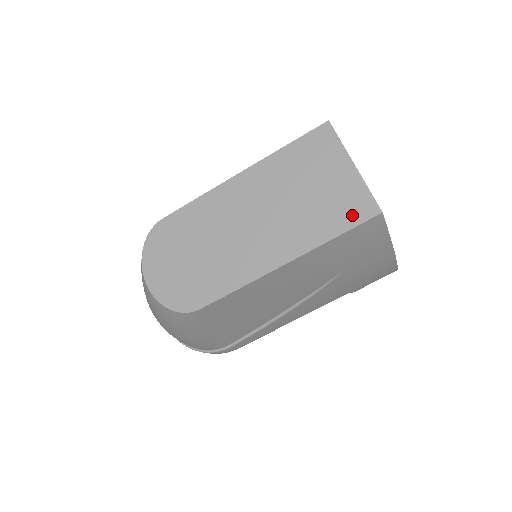
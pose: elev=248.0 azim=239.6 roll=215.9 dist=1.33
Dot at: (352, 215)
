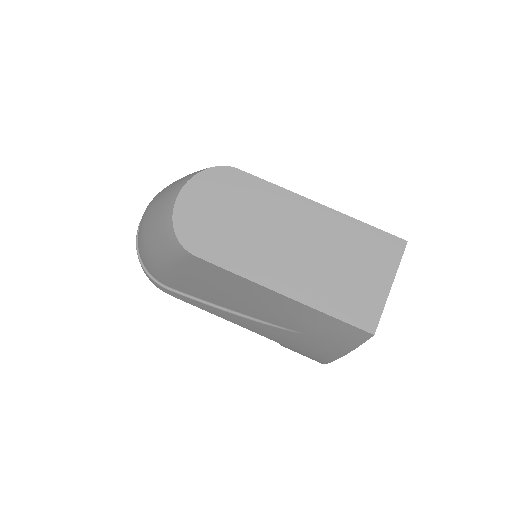
Dot at: (355, 315)
